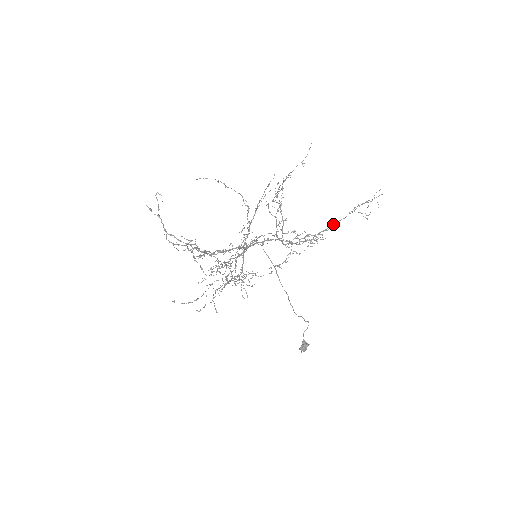
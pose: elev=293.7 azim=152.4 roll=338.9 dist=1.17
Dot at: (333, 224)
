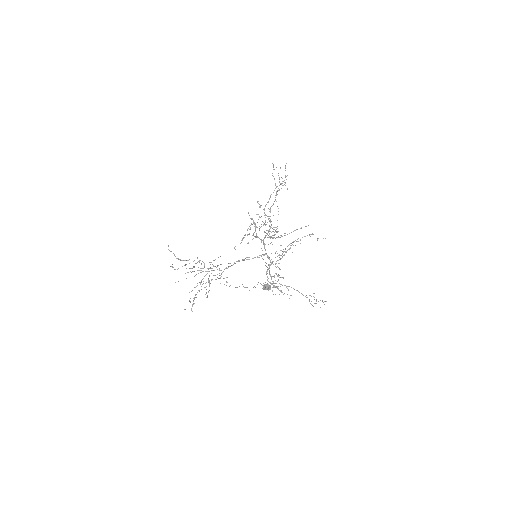
Dot at: (297, 290)
